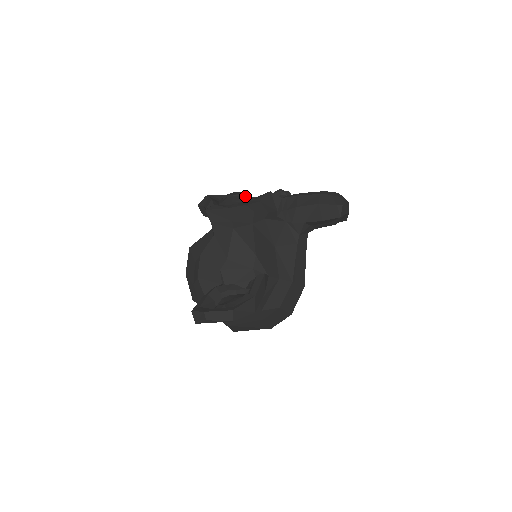
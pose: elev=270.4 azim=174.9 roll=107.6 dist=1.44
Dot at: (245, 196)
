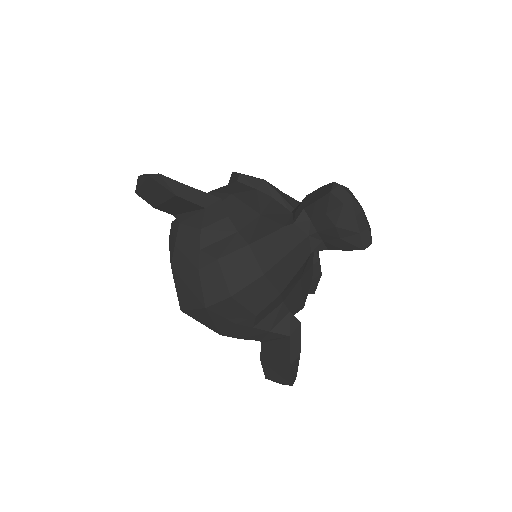
Dot at: occluded
